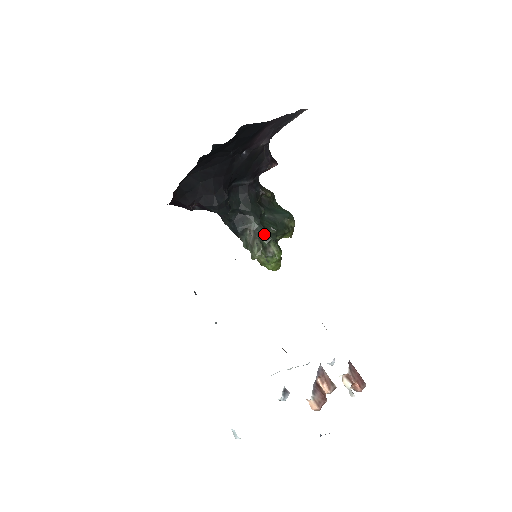
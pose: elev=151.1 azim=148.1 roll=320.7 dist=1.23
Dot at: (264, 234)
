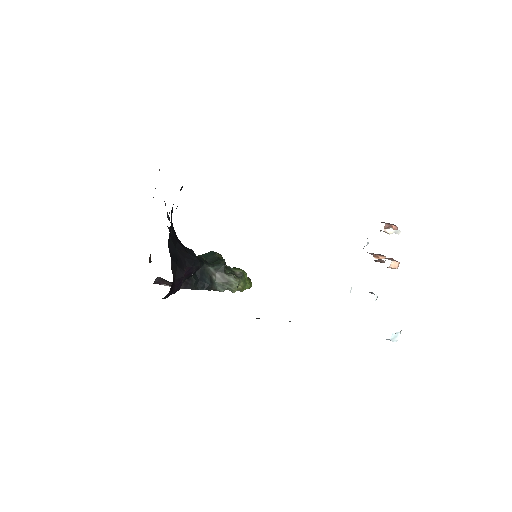
Dot at: (224, 266)
